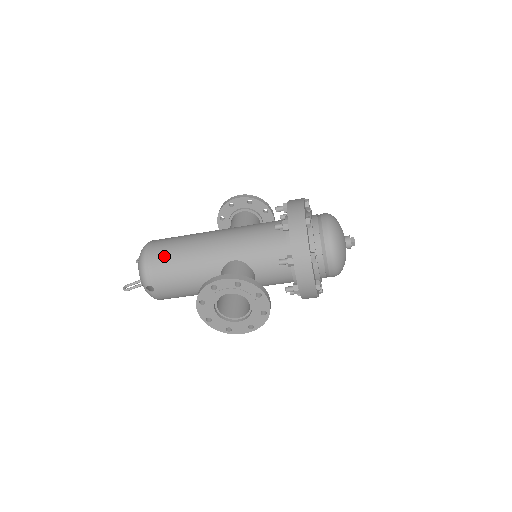
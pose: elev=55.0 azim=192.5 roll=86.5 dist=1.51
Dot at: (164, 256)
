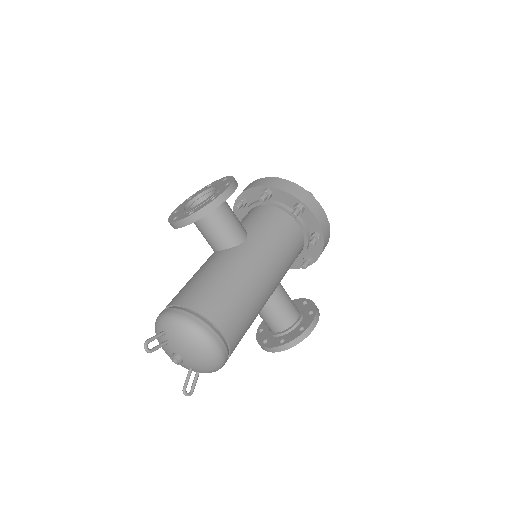
Dot at: (240, 336)
